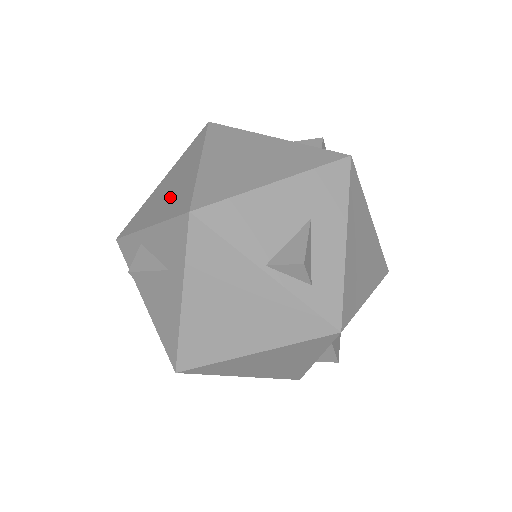
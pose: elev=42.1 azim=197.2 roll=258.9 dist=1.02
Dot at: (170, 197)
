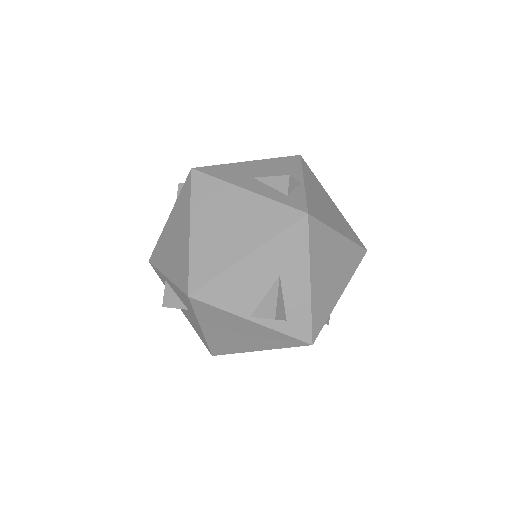
Dot at: (175, 256)
